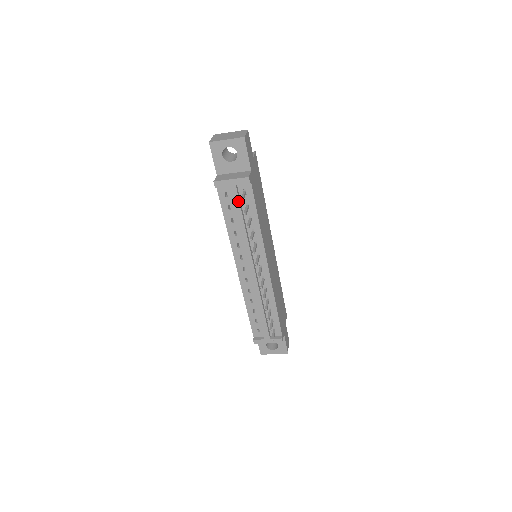
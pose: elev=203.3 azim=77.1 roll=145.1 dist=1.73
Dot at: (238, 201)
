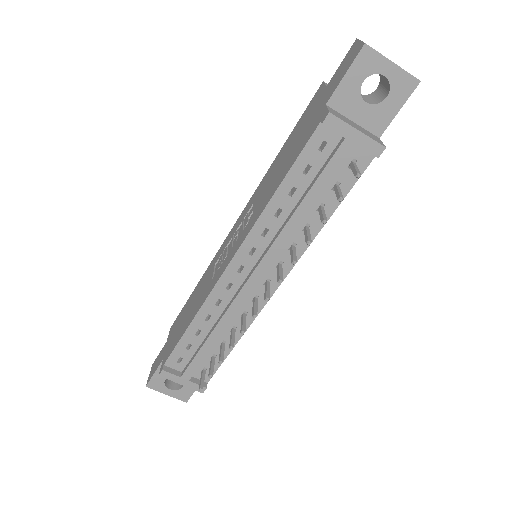
Dot at: (335, 170)
